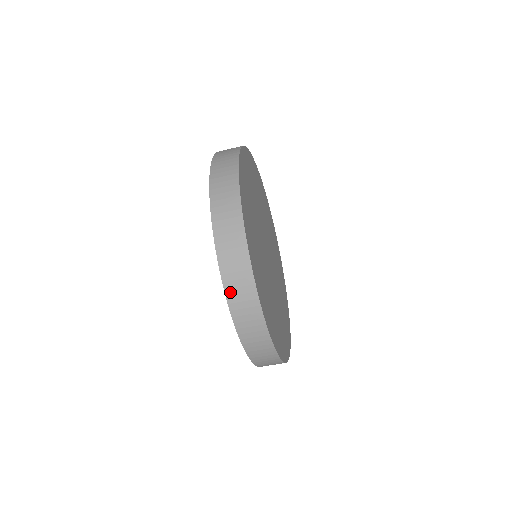
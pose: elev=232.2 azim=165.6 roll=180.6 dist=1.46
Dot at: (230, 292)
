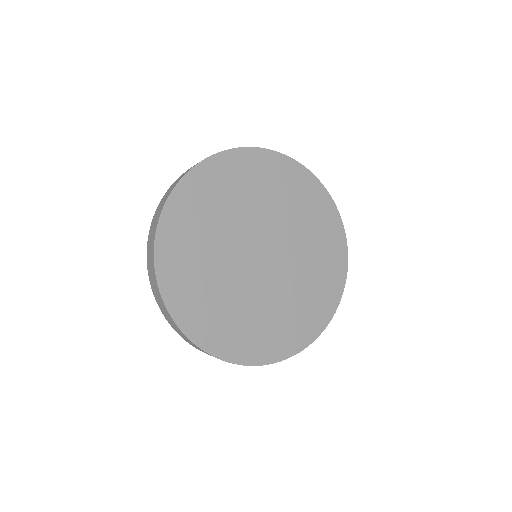
Dot at: occluded
